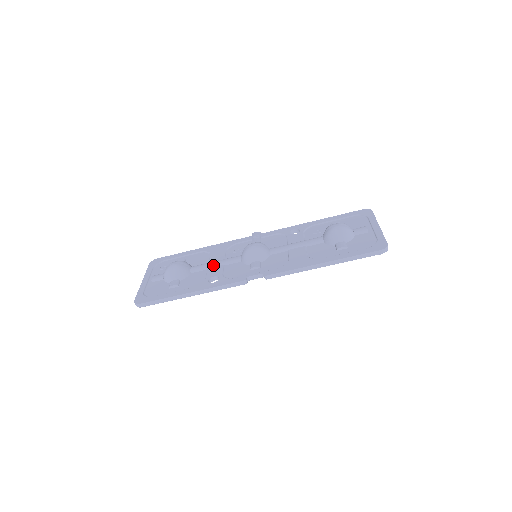
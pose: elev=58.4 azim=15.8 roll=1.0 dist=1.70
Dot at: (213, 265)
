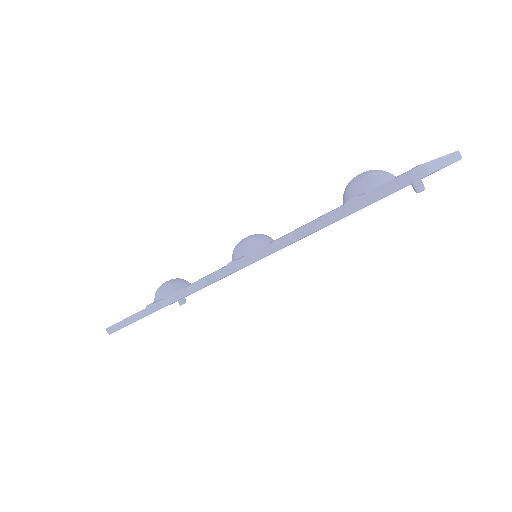
Dot at: occluded
